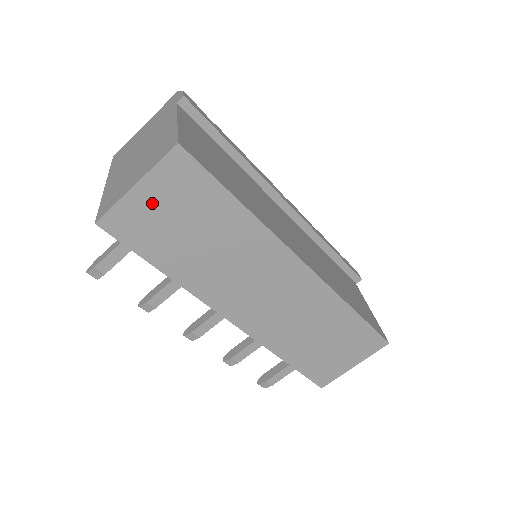
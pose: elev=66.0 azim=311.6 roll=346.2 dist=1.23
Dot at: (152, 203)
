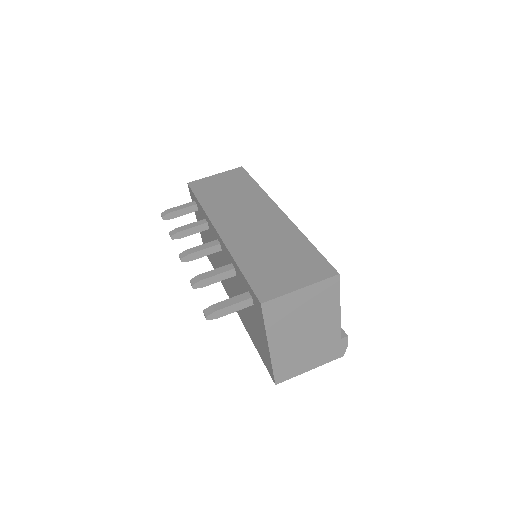
Dot at: (217, 180)
